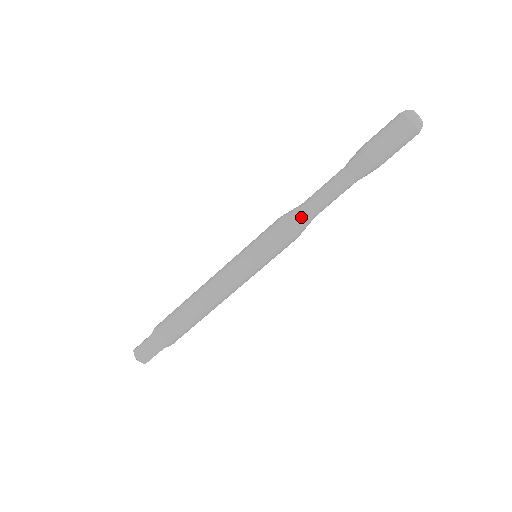
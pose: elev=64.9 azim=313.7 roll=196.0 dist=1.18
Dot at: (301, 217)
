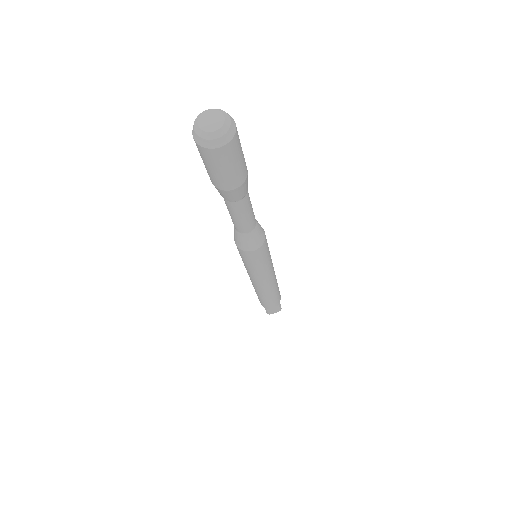
Dot at: (250, 239)
